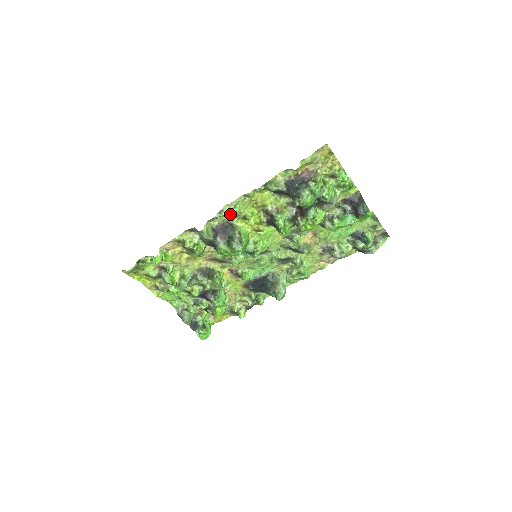
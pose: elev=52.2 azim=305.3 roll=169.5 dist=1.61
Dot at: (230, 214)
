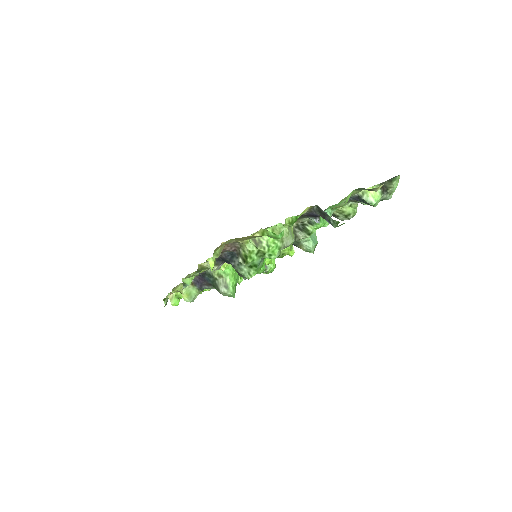
Dot at: (194, 276)
